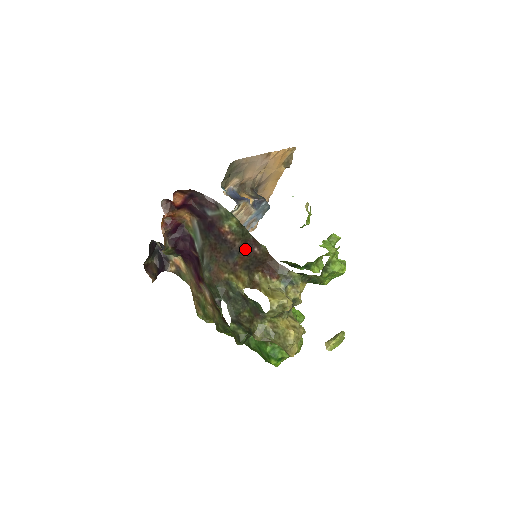
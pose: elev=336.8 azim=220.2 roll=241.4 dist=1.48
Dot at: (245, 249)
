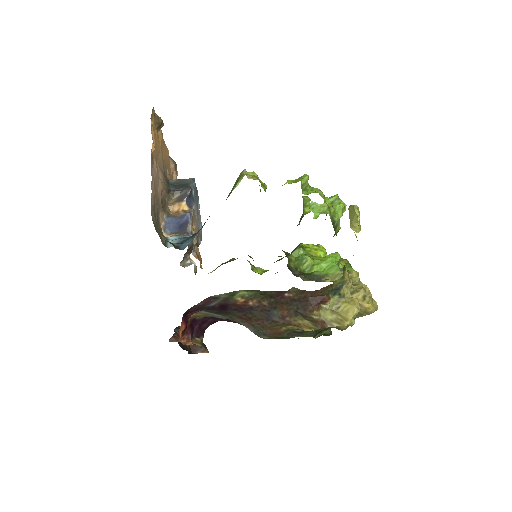
Dot at: (277, 302)
